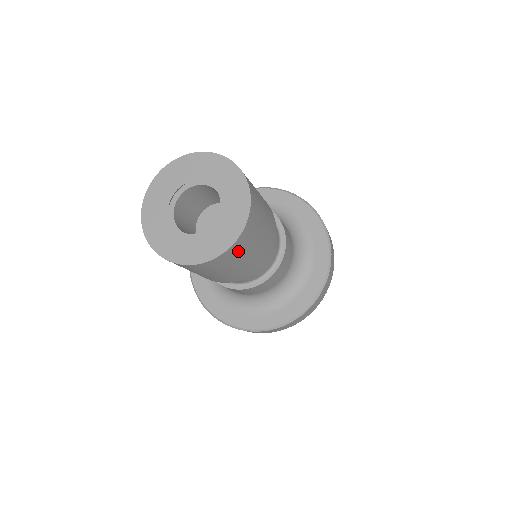
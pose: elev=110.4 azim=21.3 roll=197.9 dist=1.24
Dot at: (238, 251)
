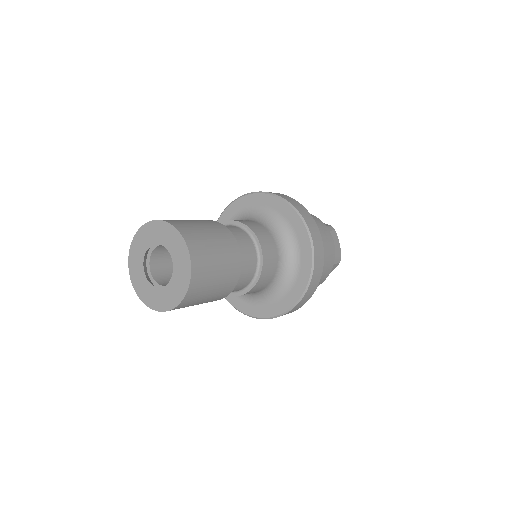
Dot at: occluded
